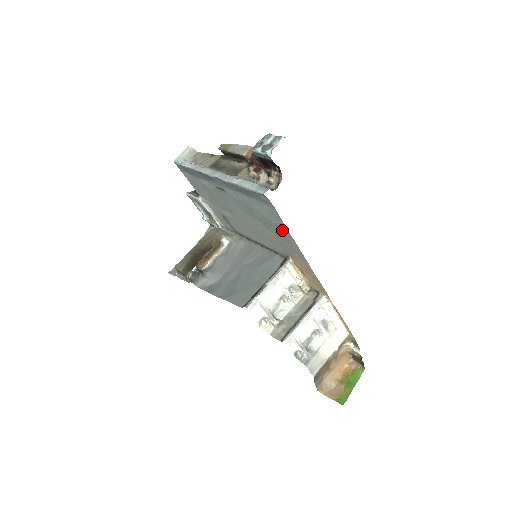
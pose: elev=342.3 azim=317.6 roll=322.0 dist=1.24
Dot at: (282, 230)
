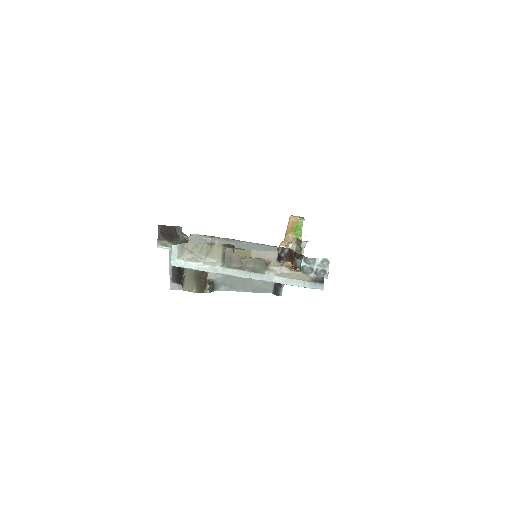
Dot at: occluded
